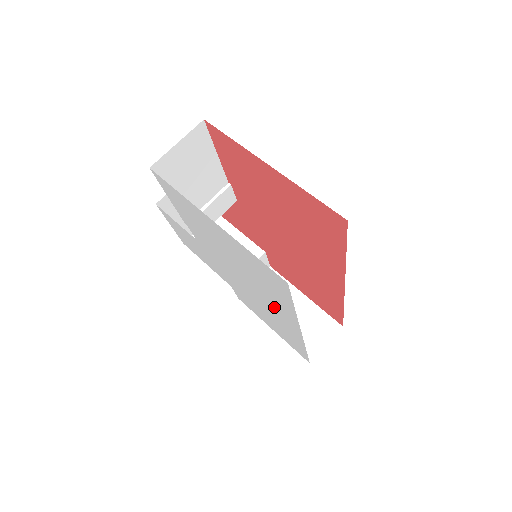
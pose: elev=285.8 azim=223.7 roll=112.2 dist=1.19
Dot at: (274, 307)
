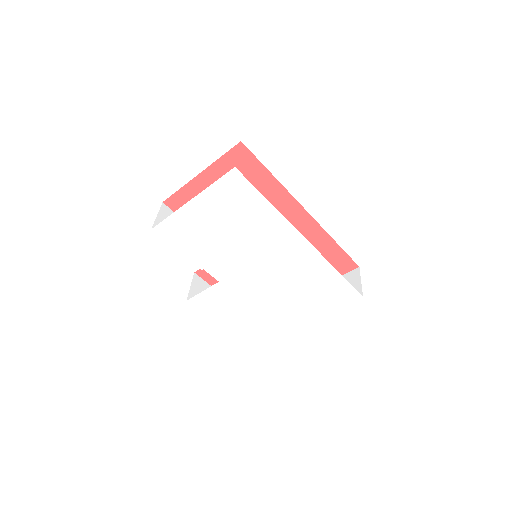
Dot at: (278, 244)
